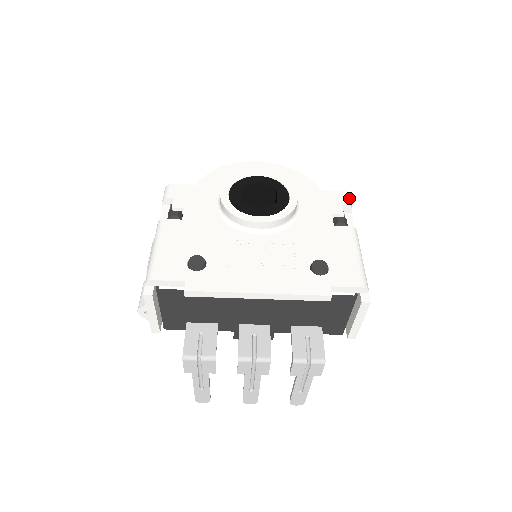
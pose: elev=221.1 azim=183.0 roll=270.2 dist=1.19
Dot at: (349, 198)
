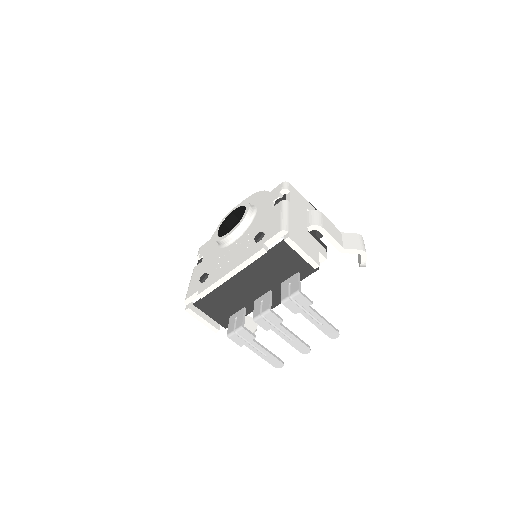
Dot at: (285, 184)
